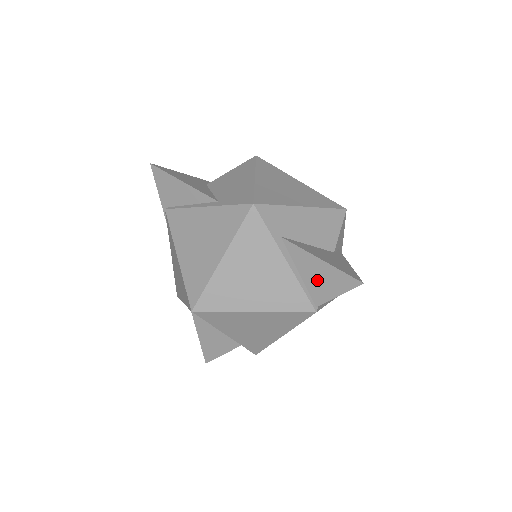
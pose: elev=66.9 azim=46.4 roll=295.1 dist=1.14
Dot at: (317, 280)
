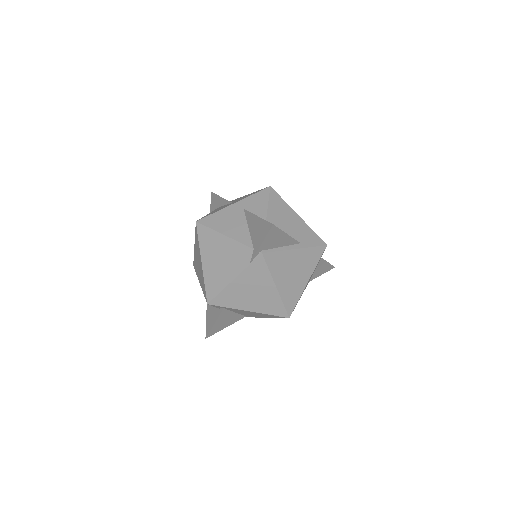
Dot at: (318, 271)
